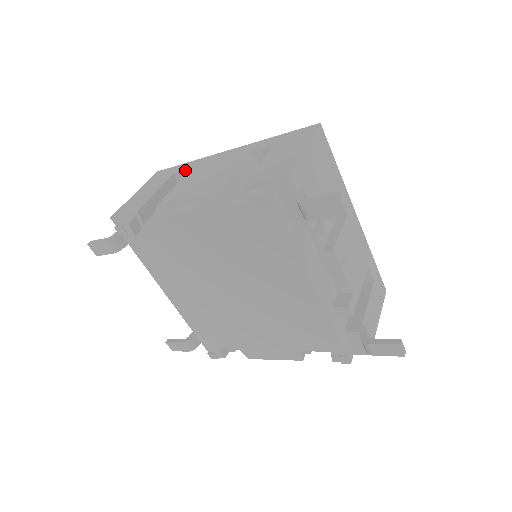
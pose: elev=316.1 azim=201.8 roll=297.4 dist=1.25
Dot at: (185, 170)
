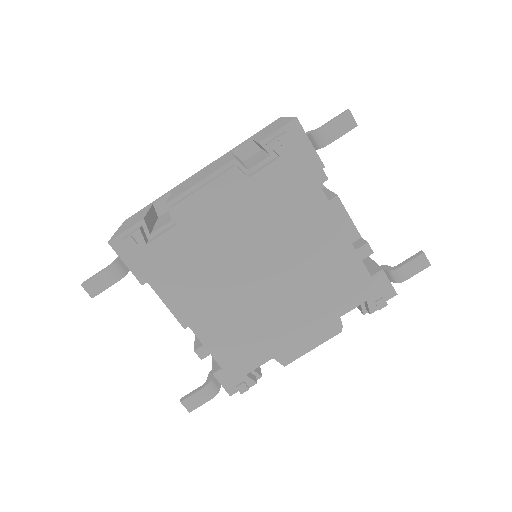
Dot at: (165, 195)
